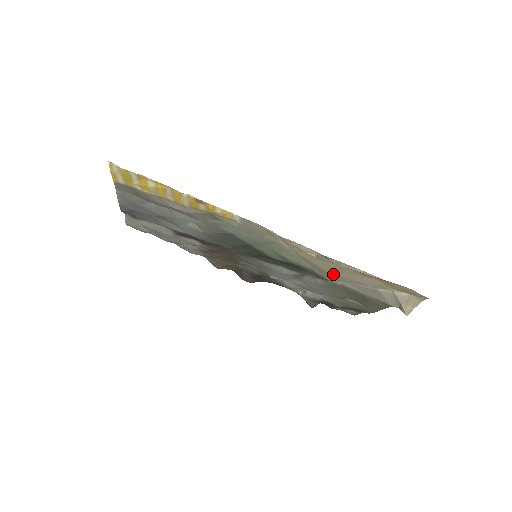
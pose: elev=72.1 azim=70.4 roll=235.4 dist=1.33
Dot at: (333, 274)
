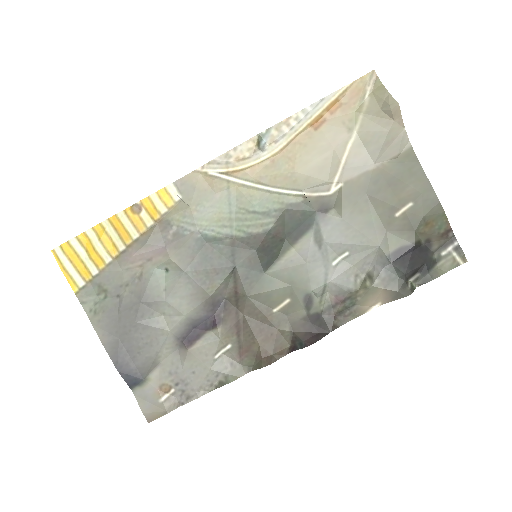
Dot at: (311, 169)
